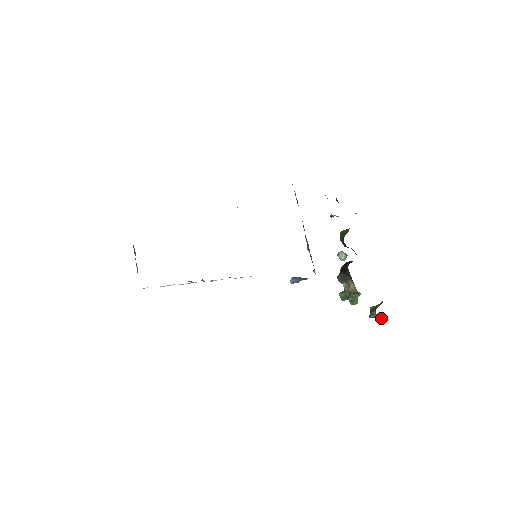
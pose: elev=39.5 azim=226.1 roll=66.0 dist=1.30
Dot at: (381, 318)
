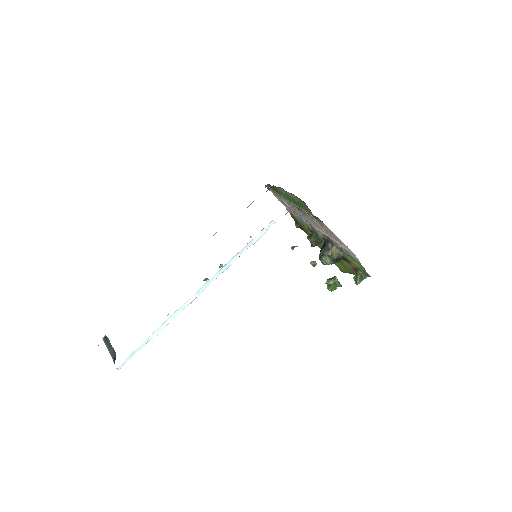
Dot at: (365, 274)
